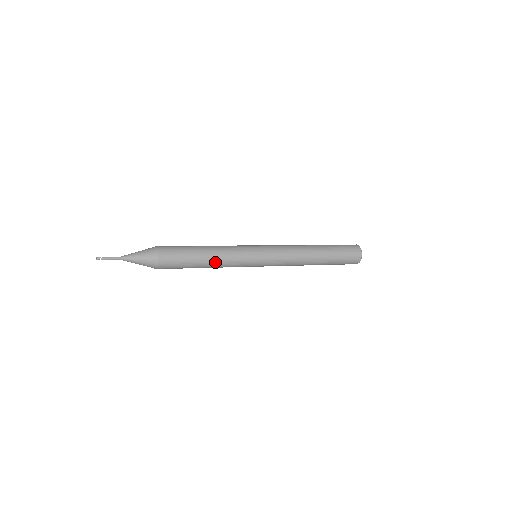
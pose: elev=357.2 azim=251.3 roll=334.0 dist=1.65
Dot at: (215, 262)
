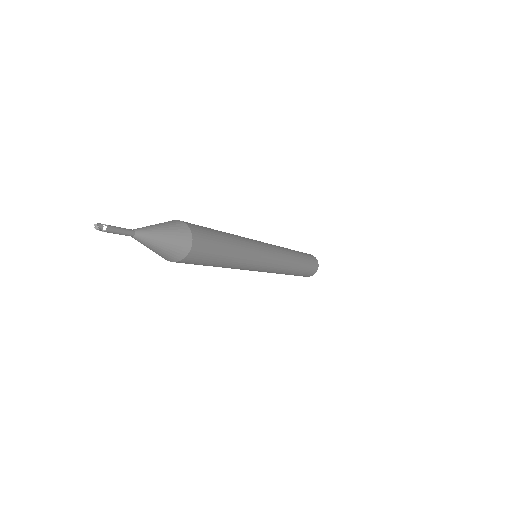
Dot at: (239, 257)
